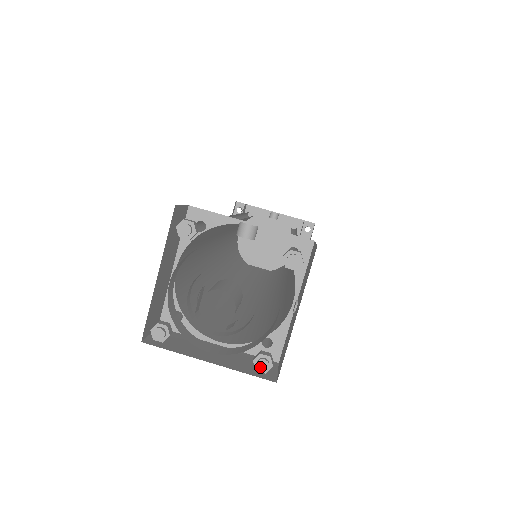
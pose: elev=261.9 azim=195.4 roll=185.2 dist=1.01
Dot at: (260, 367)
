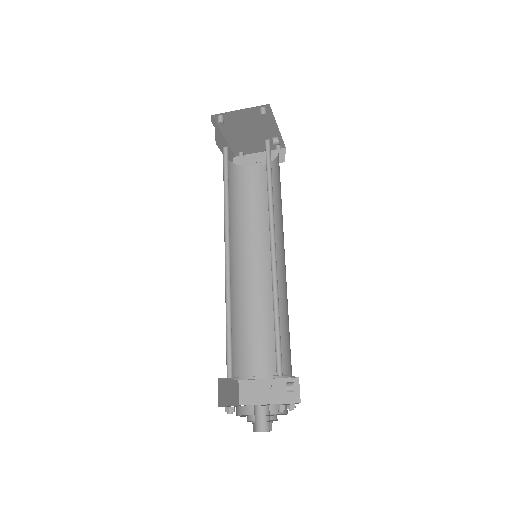
Dot at: occluded
